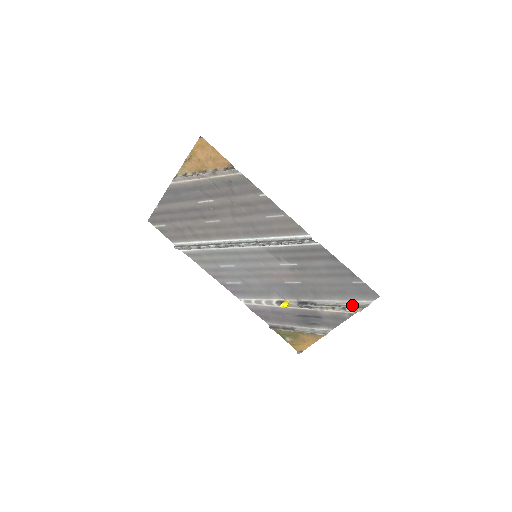
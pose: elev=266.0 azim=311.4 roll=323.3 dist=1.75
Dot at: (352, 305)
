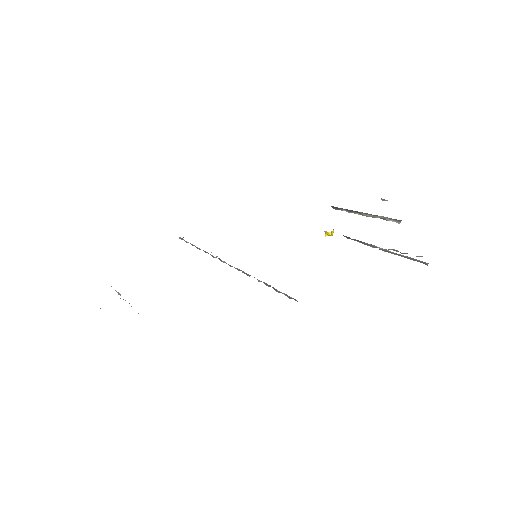
Dot at: occluded
